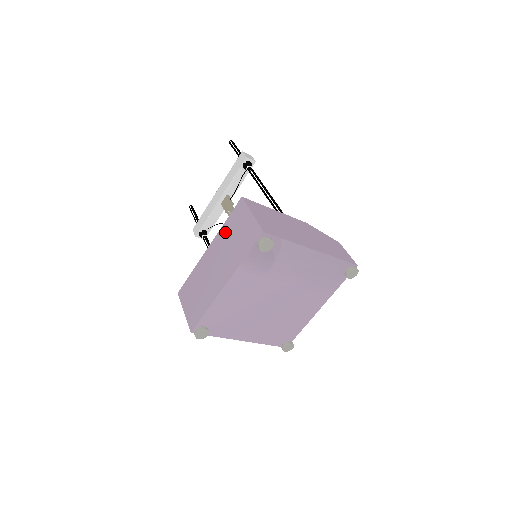
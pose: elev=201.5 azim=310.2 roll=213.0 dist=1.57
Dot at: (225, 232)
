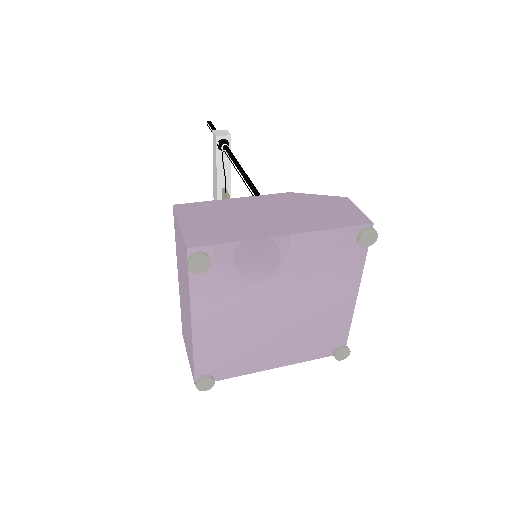
Dot at: (177, 255)
